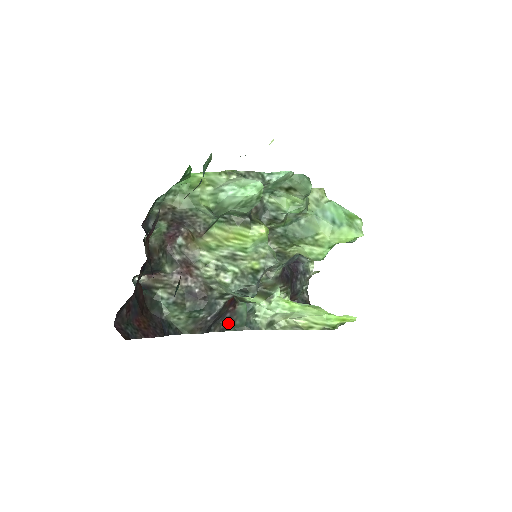
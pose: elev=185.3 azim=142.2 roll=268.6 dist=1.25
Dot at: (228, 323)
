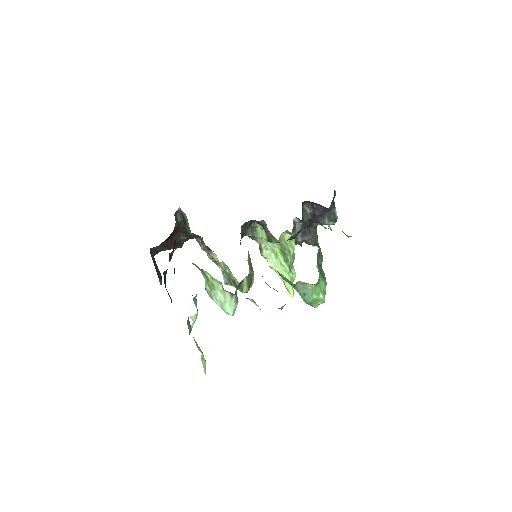
Dot at: occluded
